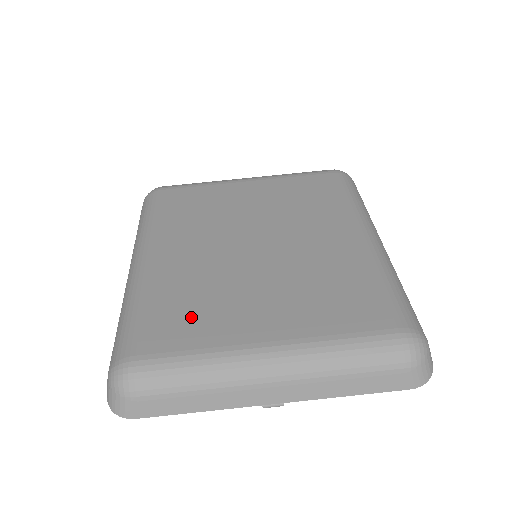
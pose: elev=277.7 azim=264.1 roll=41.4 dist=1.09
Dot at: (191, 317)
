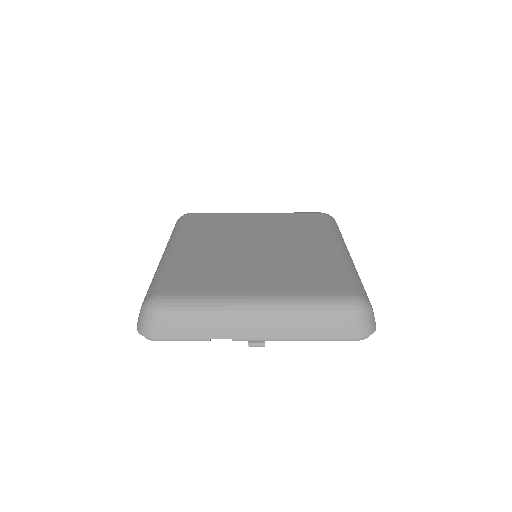
Dot at: (204, 278)
